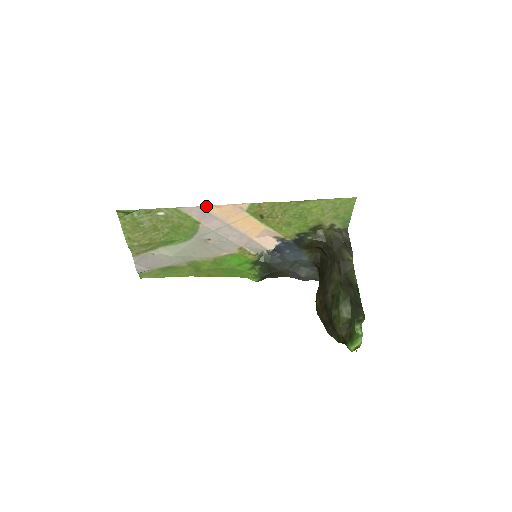
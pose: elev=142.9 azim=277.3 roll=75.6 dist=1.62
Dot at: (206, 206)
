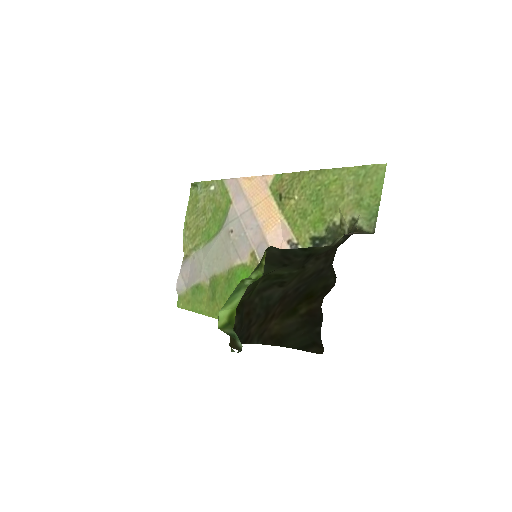
Dot at: (242, 178)
